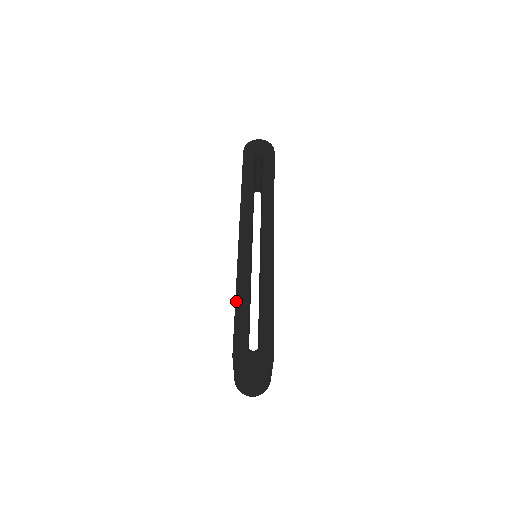
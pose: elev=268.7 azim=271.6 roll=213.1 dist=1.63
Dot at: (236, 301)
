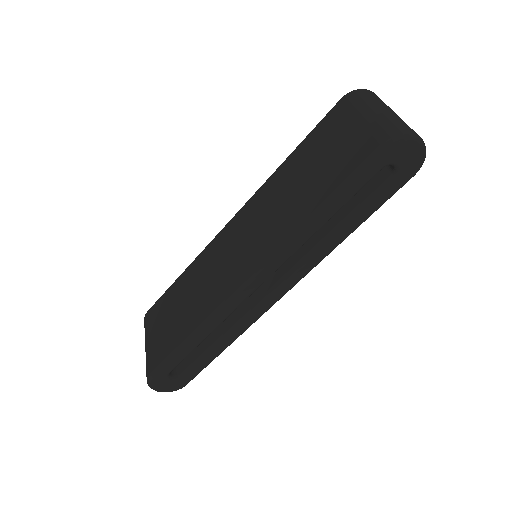
Dot at: (188, 340)
